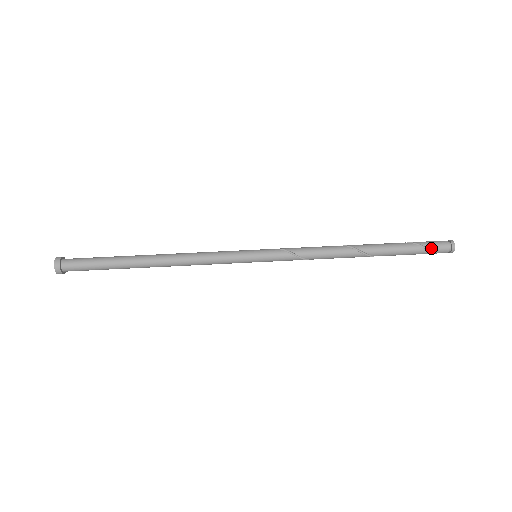
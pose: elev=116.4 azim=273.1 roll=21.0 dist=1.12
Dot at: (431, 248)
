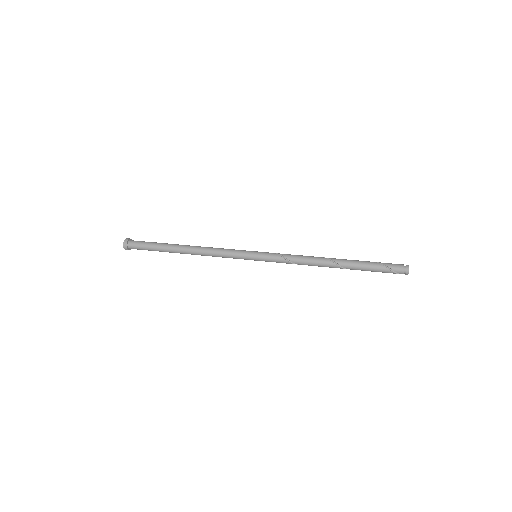
Dot at: (389, 266)
